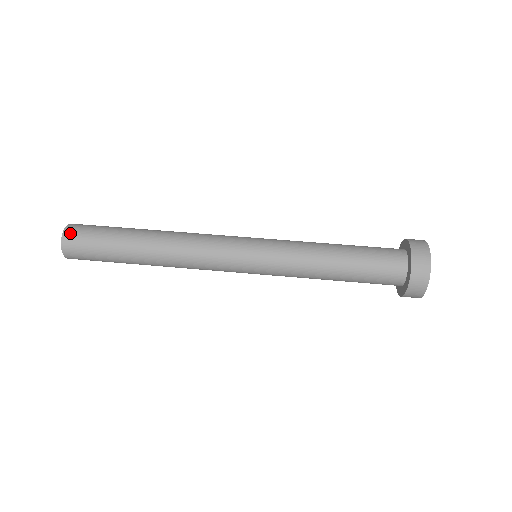
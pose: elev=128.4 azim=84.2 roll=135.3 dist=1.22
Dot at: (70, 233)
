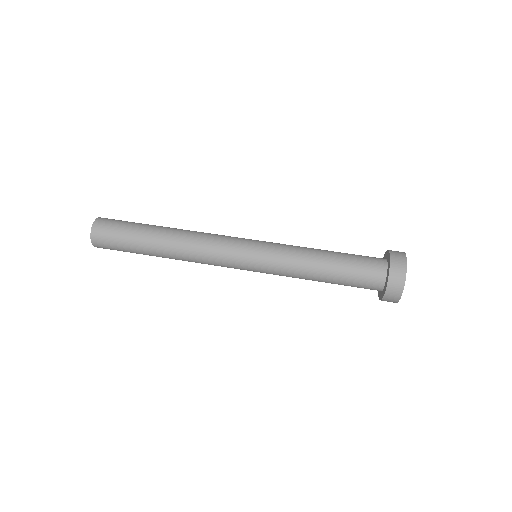
Dot at: (103, 219)
